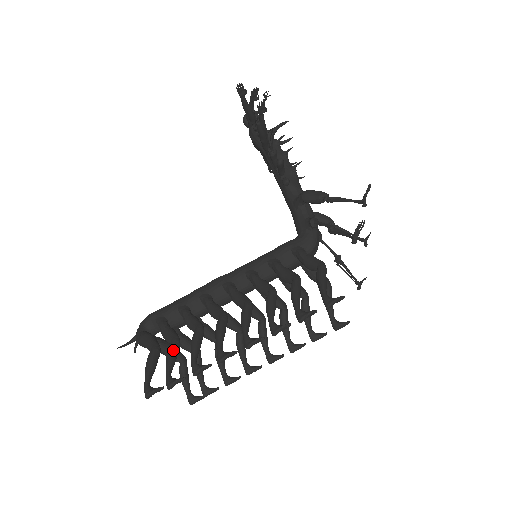
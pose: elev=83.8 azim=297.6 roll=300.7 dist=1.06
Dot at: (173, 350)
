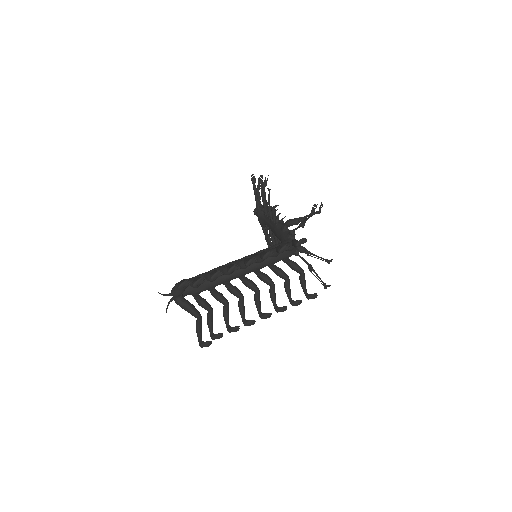
Dot at: (198, 278)
